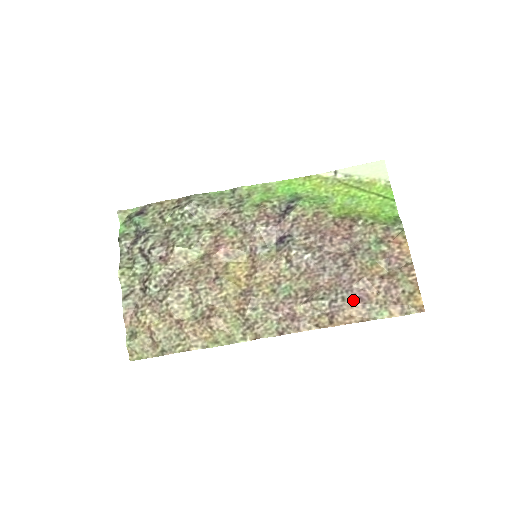
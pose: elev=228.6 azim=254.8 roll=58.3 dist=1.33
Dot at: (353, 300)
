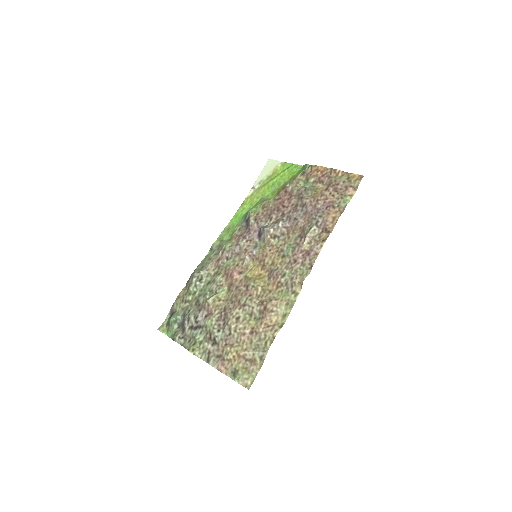
Dot at: (325, 211)
